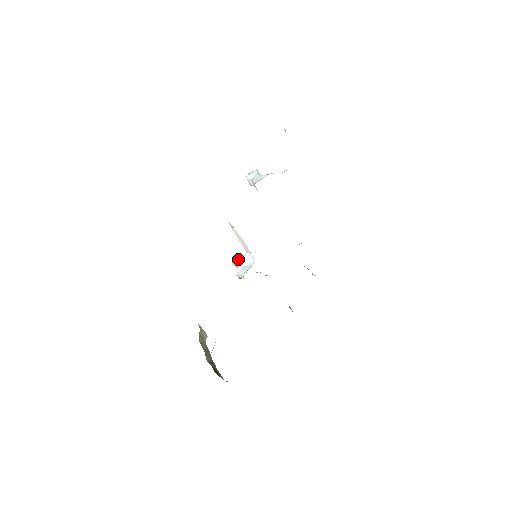
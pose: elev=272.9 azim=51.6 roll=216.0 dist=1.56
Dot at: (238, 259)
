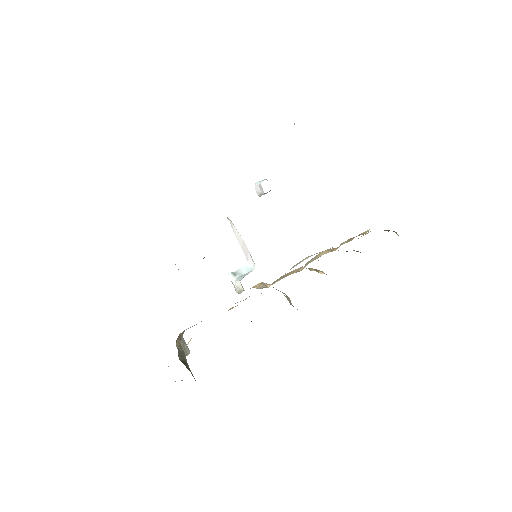
Dot at: occluded
